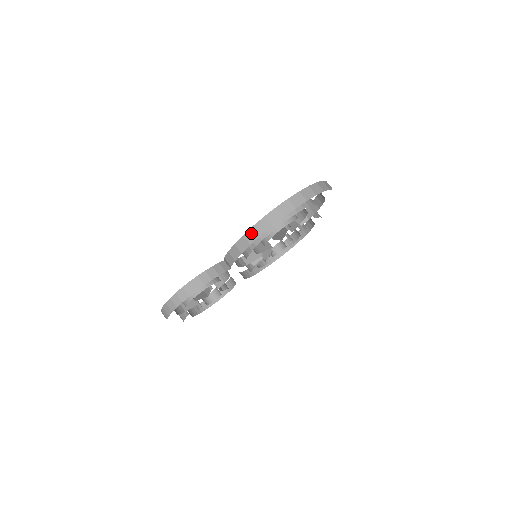
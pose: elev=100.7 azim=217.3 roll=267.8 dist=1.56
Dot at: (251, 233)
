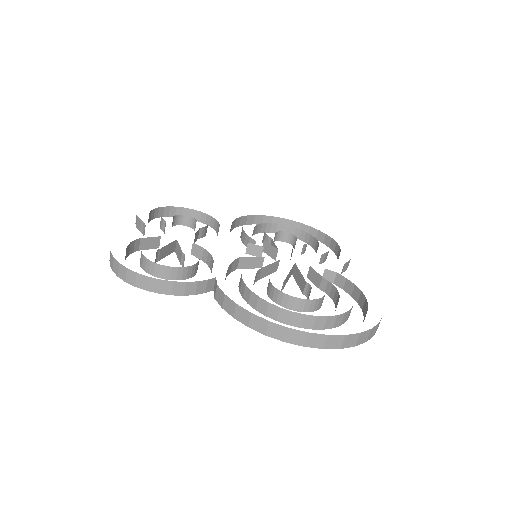
Dot at: (261, 322)
